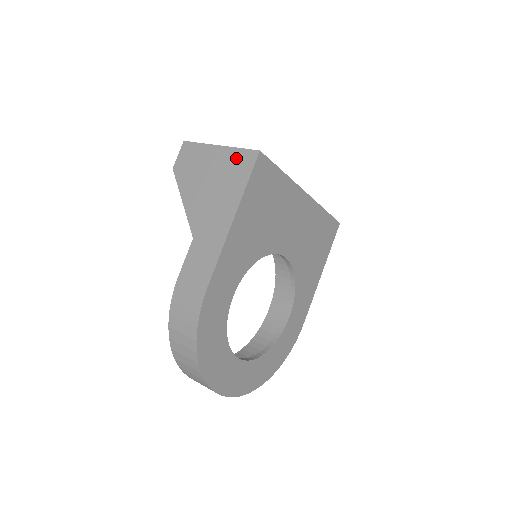
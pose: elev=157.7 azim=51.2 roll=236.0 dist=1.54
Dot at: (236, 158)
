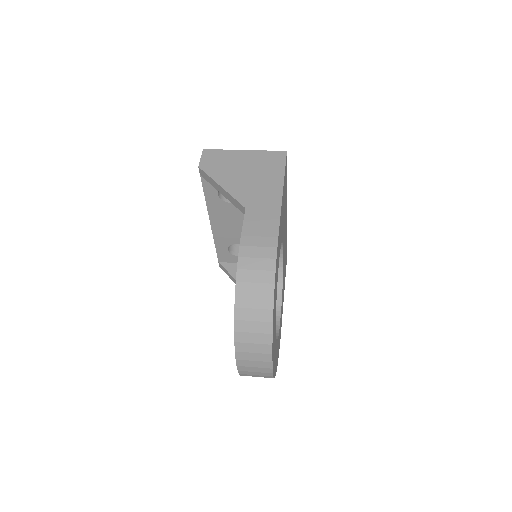
Dot at: (266, 156)
